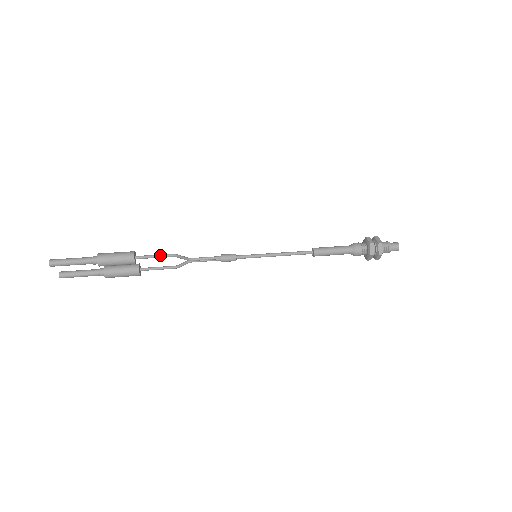
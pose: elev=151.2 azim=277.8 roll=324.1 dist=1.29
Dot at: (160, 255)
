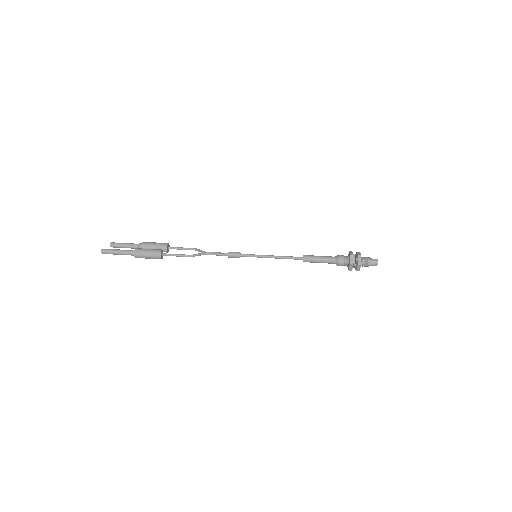
Dot at: (180, 256)
